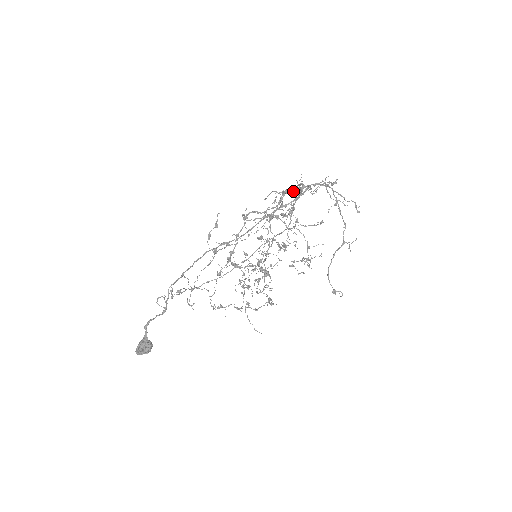
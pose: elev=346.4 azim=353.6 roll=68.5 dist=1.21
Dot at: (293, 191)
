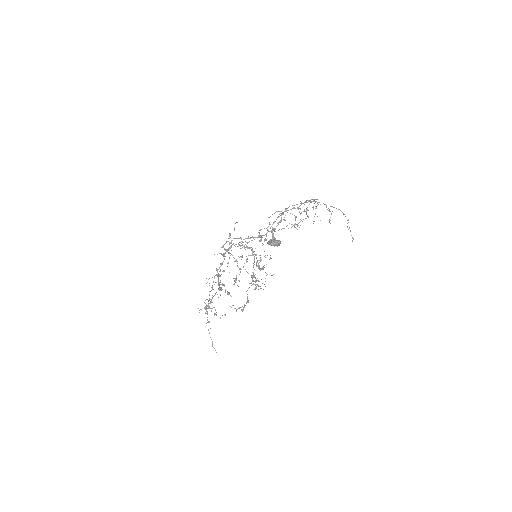
Dot at: (298, 207)
